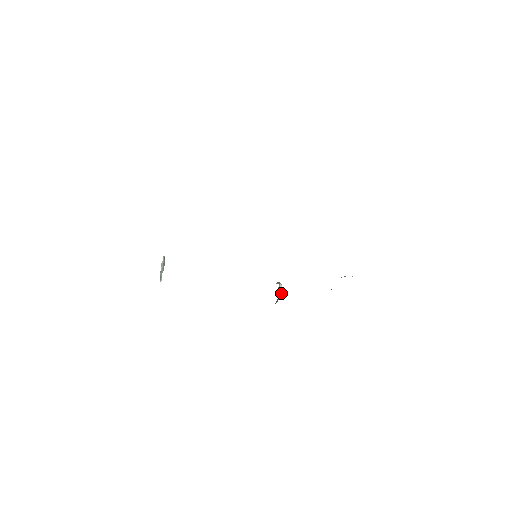
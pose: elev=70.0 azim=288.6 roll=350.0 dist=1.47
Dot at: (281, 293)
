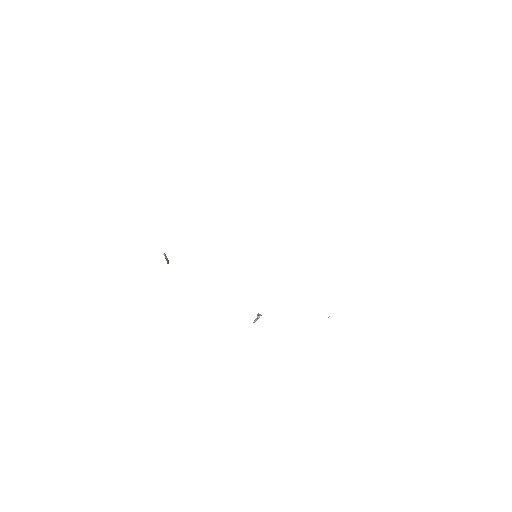
Dot at: occluded
